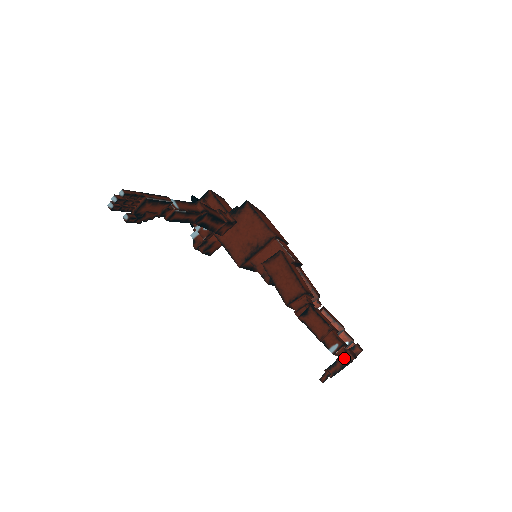
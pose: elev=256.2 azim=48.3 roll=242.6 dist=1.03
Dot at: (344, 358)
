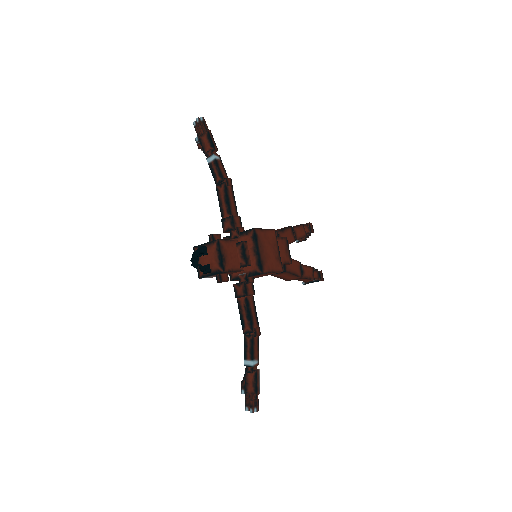
Dot at: occluded
